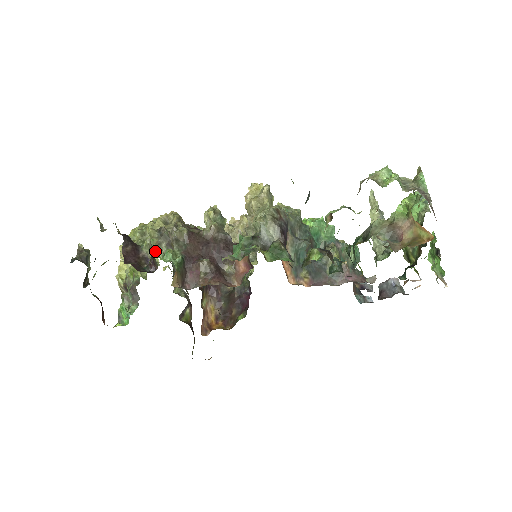
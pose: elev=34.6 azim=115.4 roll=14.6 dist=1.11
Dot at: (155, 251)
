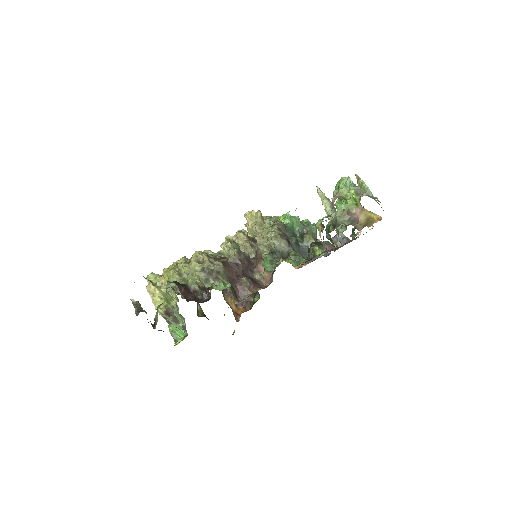
Dot at: (206, 285)
